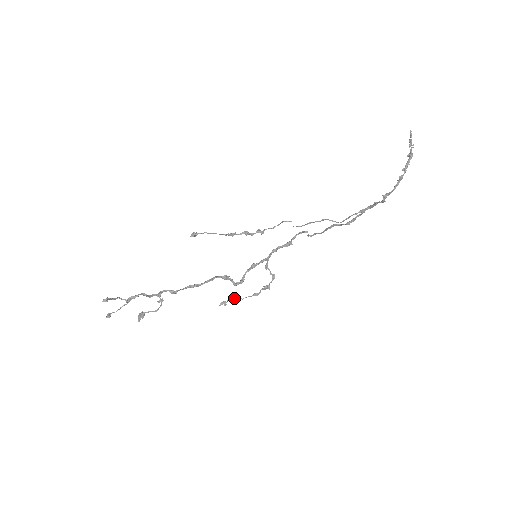
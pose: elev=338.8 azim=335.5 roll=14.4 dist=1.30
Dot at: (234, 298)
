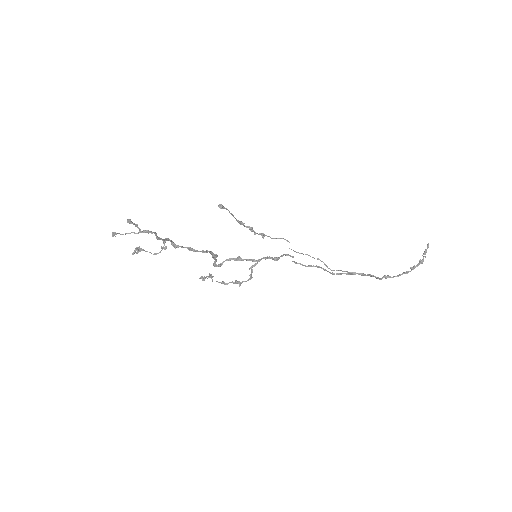
Dot at: occluded
